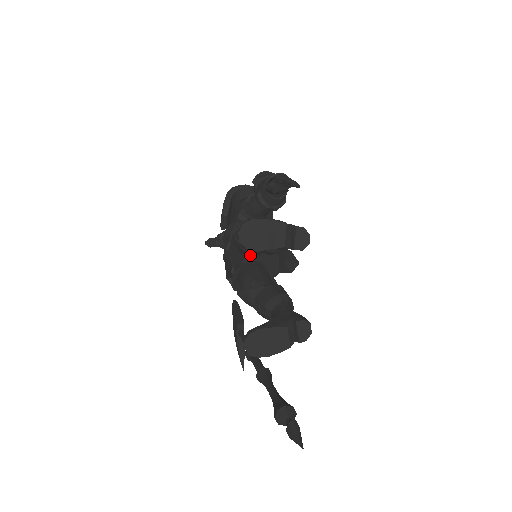
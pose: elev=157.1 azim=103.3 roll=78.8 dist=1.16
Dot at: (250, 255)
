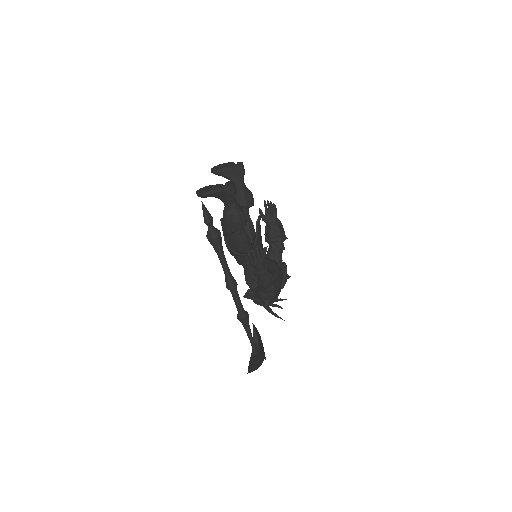
Dot at: occluded
